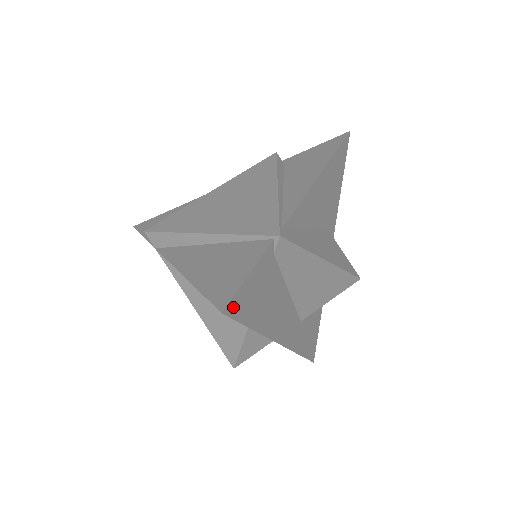
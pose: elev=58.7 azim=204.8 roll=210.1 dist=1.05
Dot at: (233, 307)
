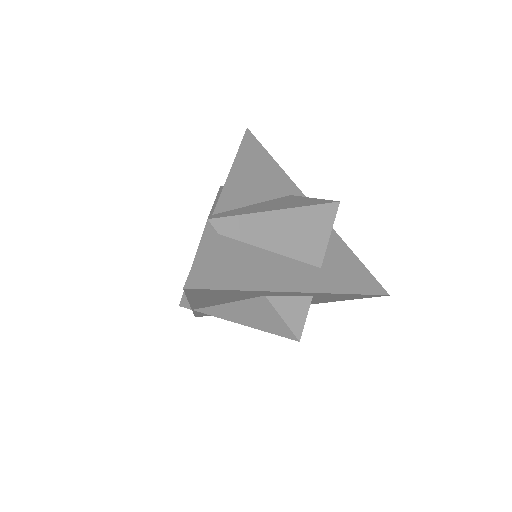
Dot at: (196, 281)
